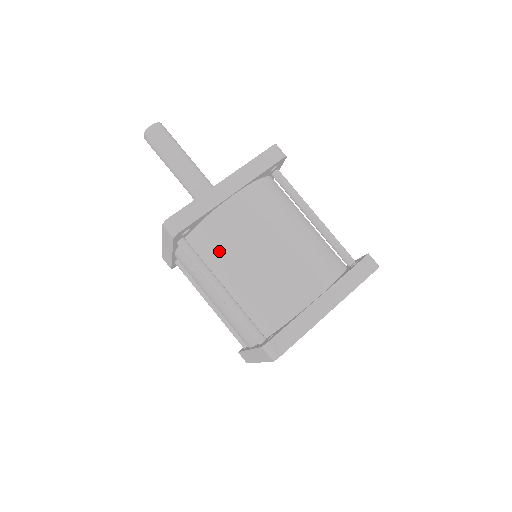
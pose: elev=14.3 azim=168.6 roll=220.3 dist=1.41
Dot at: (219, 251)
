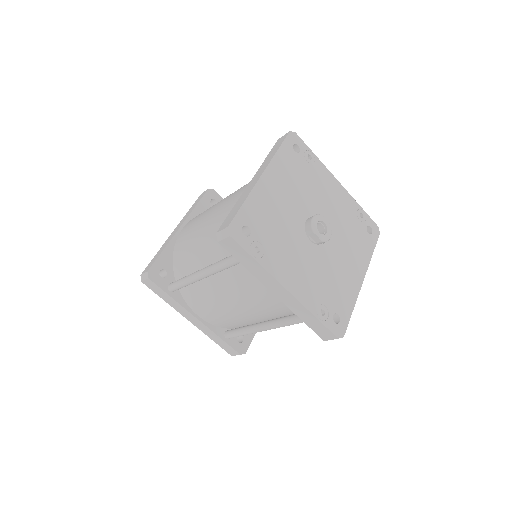
Dot at: (188, 257)
